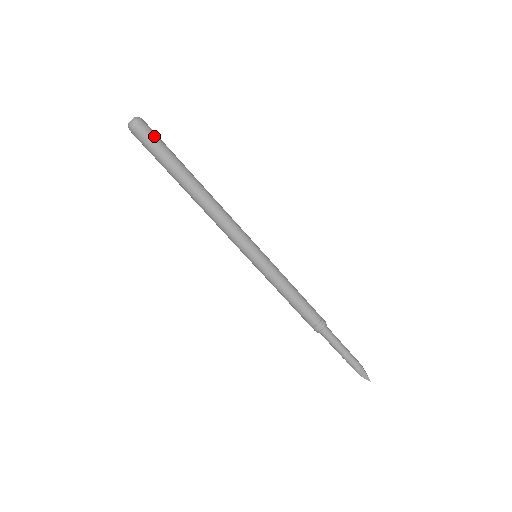
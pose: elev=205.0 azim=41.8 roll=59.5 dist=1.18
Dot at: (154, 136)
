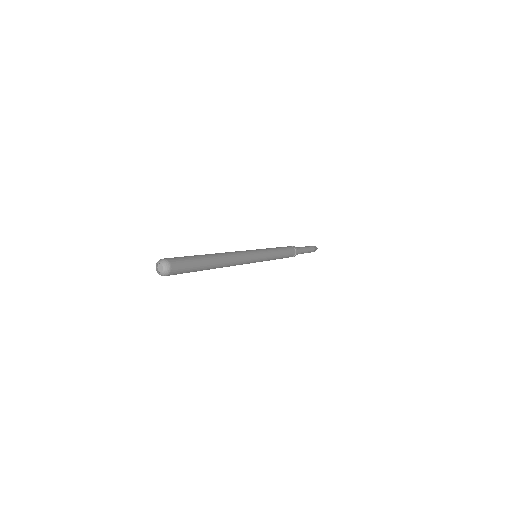
Dot at: (183, 267)
